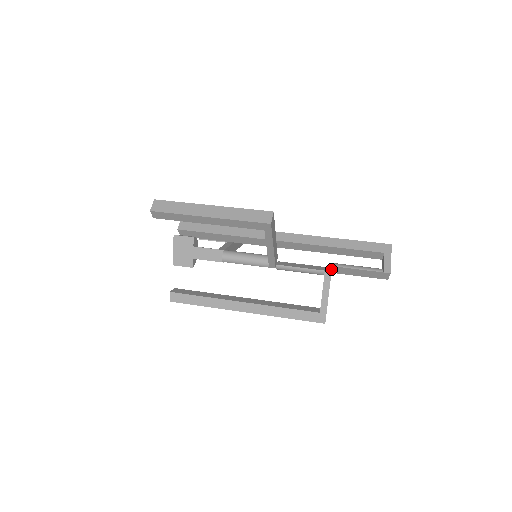
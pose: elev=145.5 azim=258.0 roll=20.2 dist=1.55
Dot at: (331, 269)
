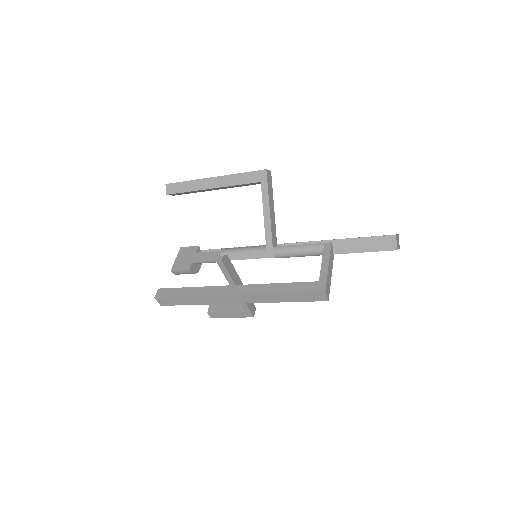
Dot at: (332, 247)
